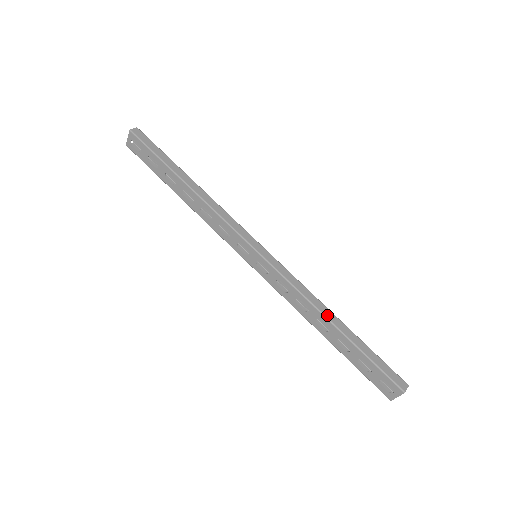
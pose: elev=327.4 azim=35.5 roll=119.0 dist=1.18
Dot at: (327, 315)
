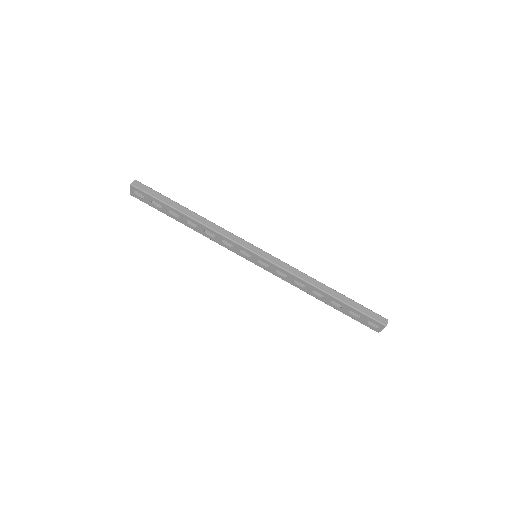
Dot at: (319, 287)
